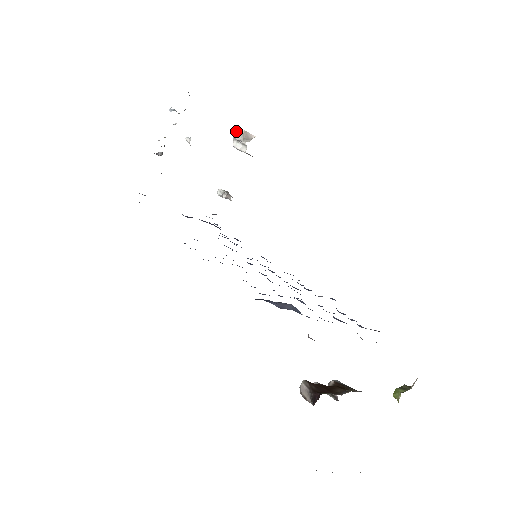
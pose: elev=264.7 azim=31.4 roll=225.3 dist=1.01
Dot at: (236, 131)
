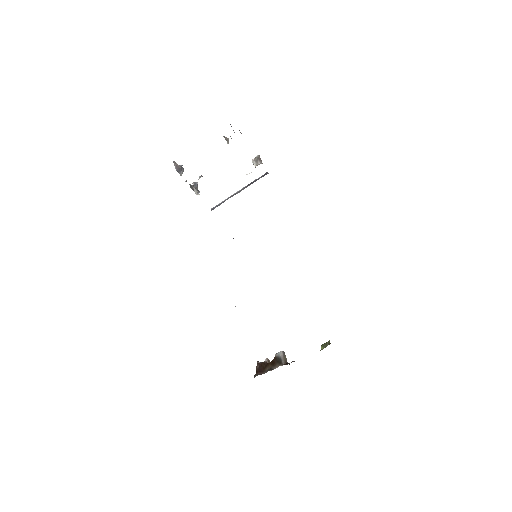
Dot at: occluded
